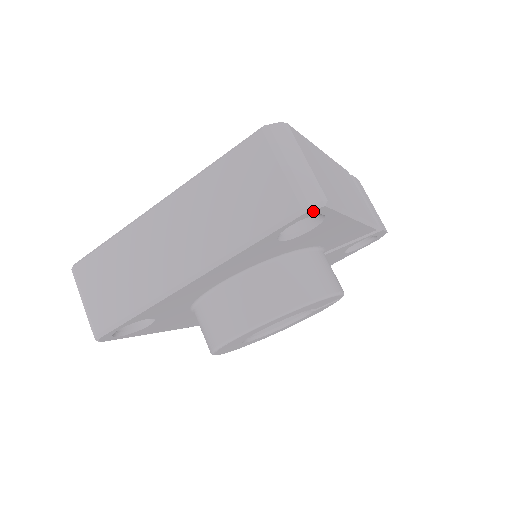
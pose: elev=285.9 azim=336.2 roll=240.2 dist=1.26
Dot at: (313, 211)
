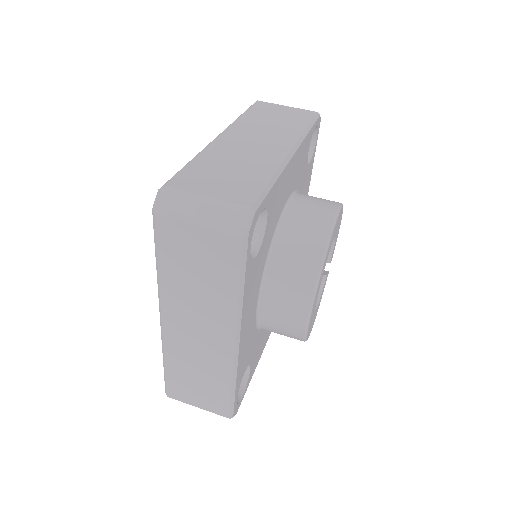
Dot at: (319, 120)
